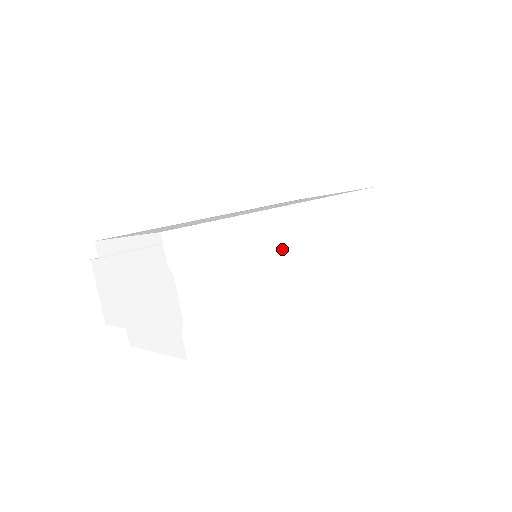
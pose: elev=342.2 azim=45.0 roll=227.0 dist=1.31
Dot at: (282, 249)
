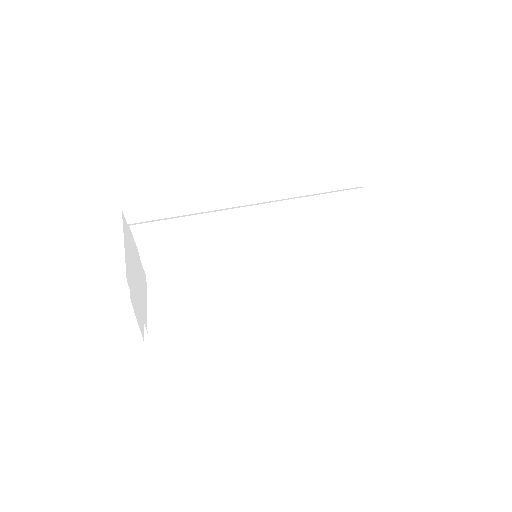
Dot at: (237, 211)
